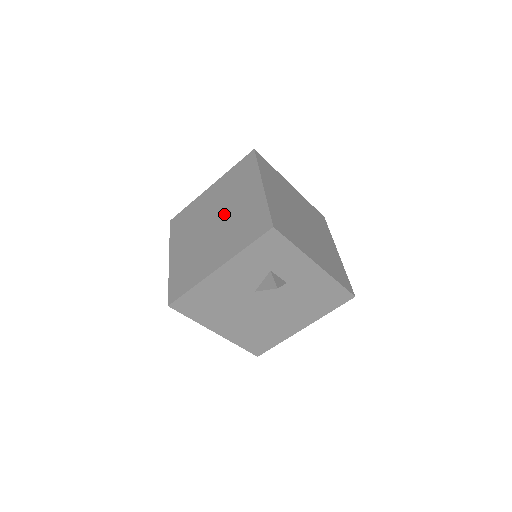
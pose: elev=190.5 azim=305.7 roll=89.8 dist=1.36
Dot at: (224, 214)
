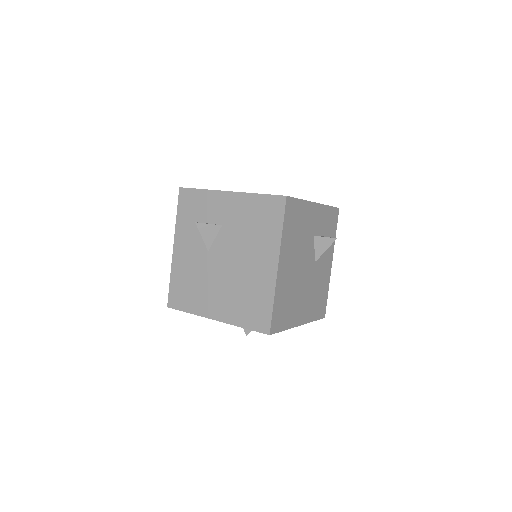
Dot at: occluded
